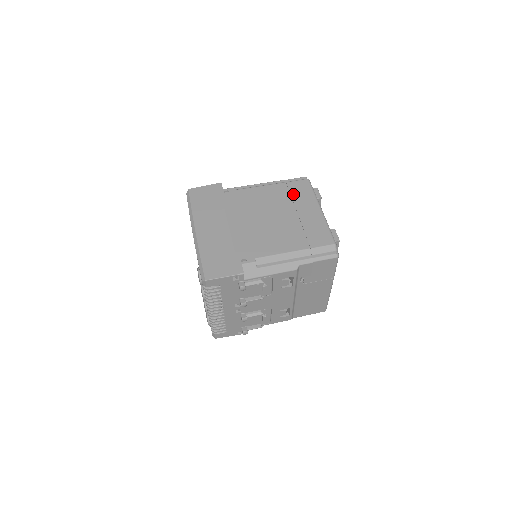
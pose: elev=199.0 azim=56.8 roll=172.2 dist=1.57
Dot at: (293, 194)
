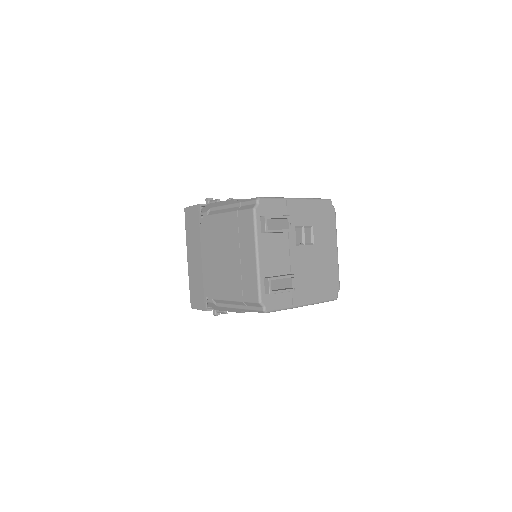
Dot at: (240, 229)
